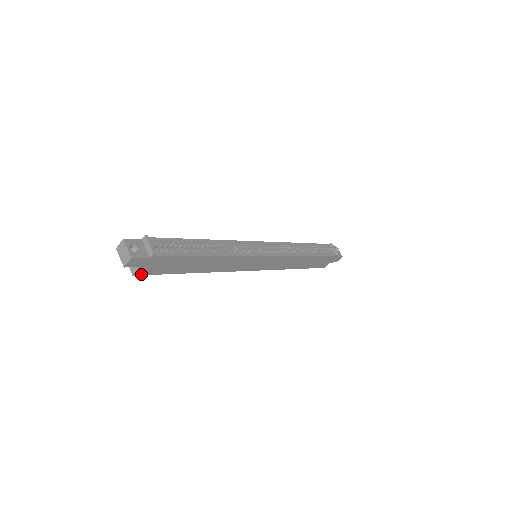
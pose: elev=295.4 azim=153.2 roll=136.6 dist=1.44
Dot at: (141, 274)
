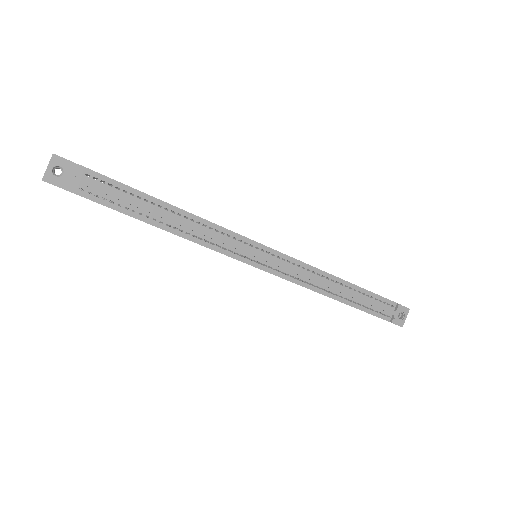
Dot at: occluded
